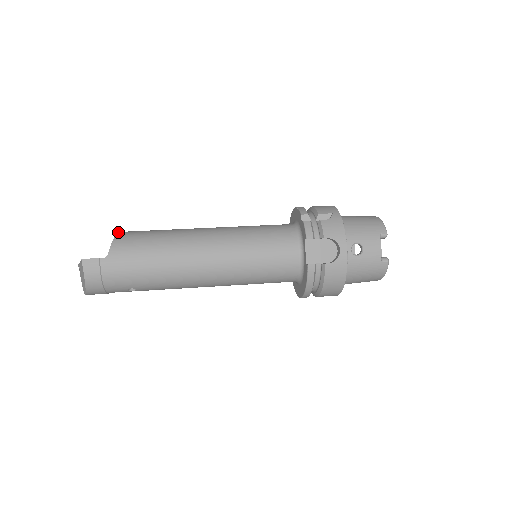
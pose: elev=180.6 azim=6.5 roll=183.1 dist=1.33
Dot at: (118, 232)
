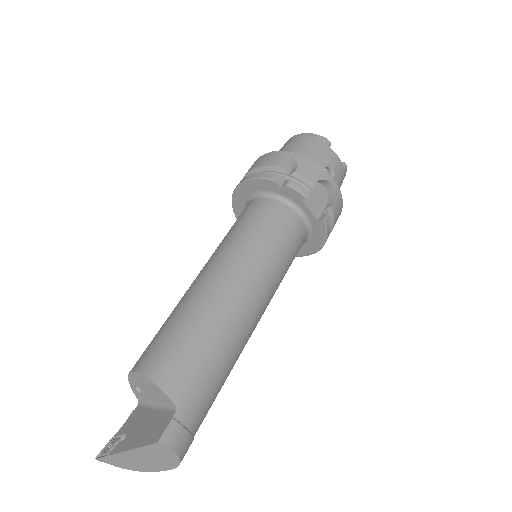
Dot at: (140, 373)
